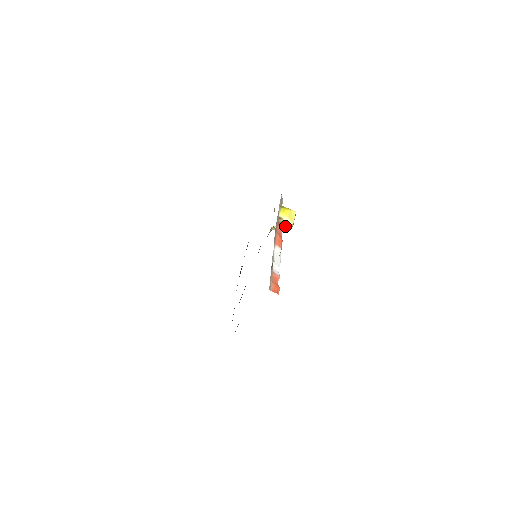
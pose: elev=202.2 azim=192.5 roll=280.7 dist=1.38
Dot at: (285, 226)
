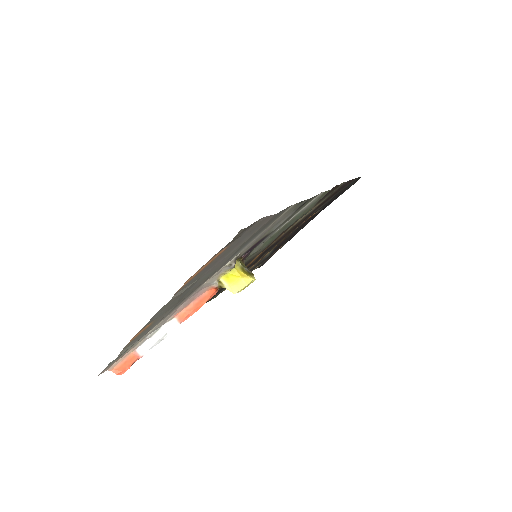
Dot at: (229, 288)
